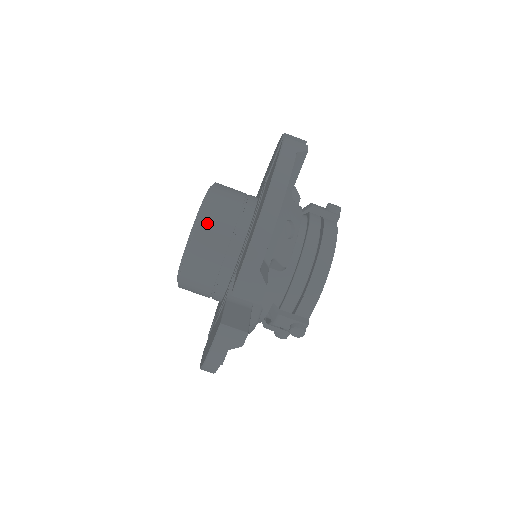
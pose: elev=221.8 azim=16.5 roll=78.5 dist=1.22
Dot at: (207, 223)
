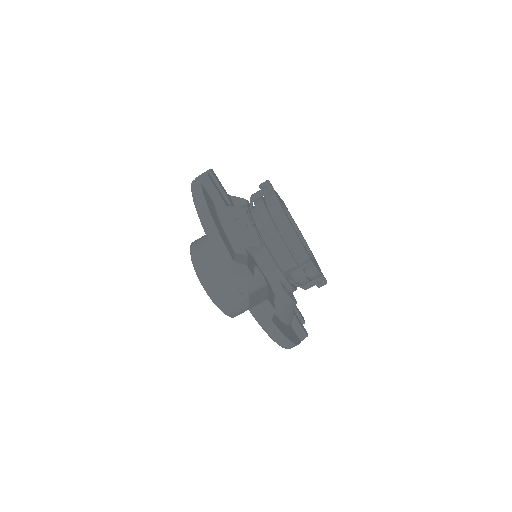
Dot at: (202, 267)
